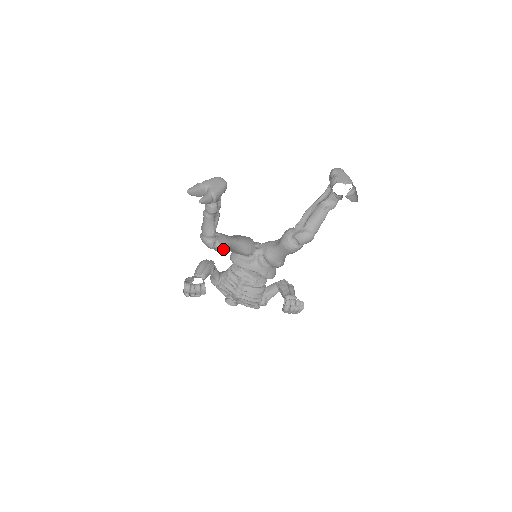
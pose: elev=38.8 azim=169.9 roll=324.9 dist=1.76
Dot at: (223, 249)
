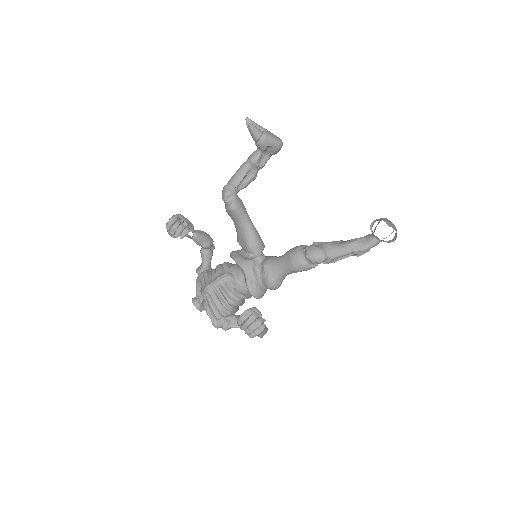
Dot at: (234, 209)
